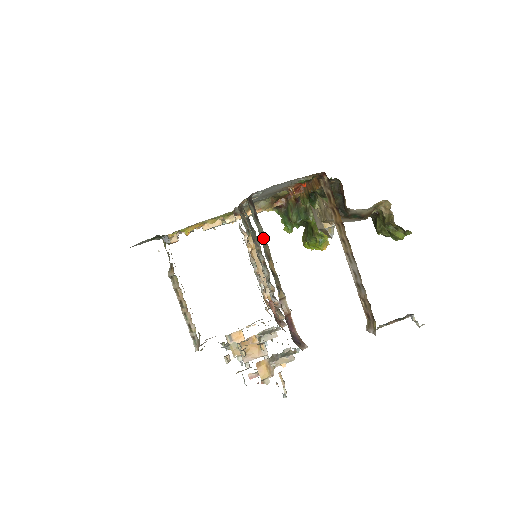
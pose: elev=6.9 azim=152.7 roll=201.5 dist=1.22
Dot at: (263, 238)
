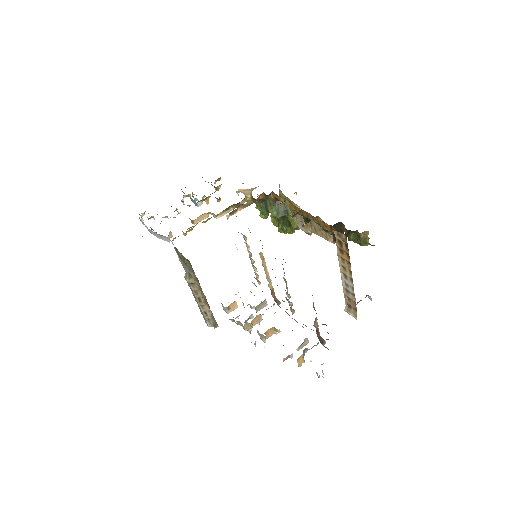
Dot at: occluded
